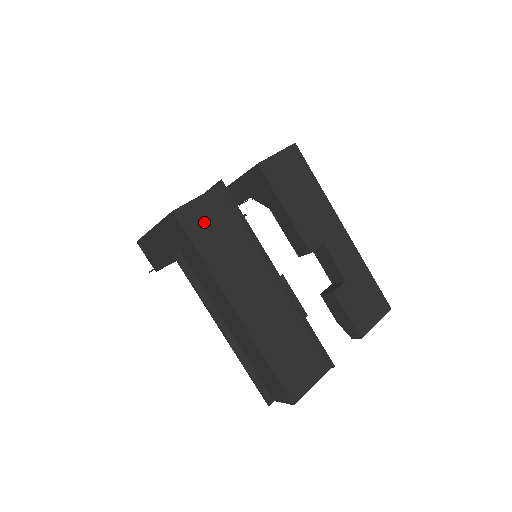
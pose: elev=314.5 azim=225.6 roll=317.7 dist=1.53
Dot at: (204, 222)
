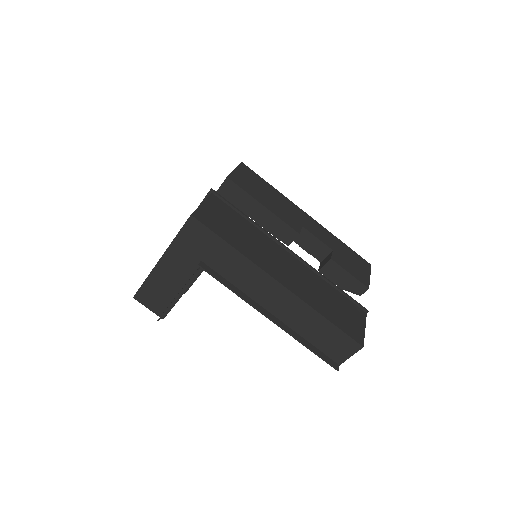
Dot at: (218, 220)
